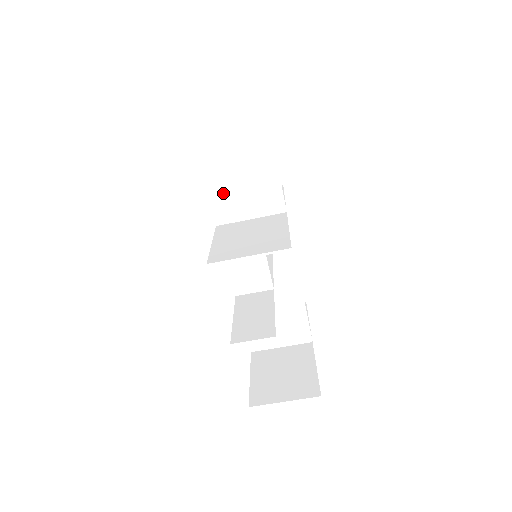
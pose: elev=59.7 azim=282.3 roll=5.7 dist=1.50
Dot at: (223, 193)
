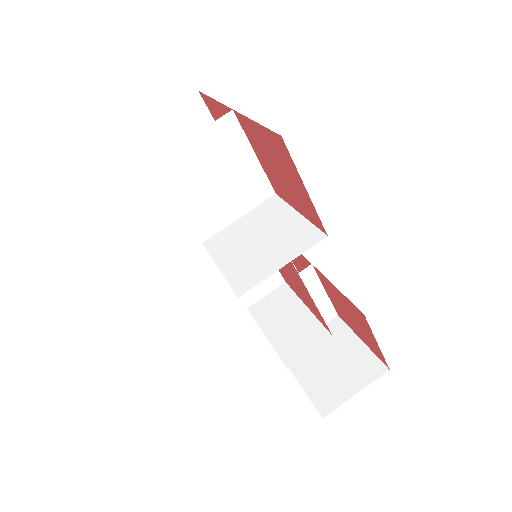
Dot at: (198, 202)
